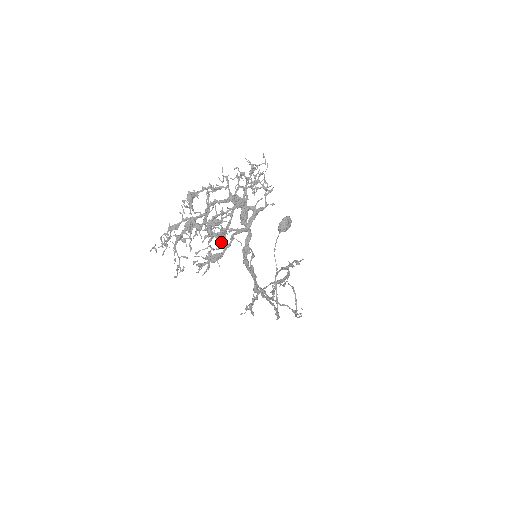
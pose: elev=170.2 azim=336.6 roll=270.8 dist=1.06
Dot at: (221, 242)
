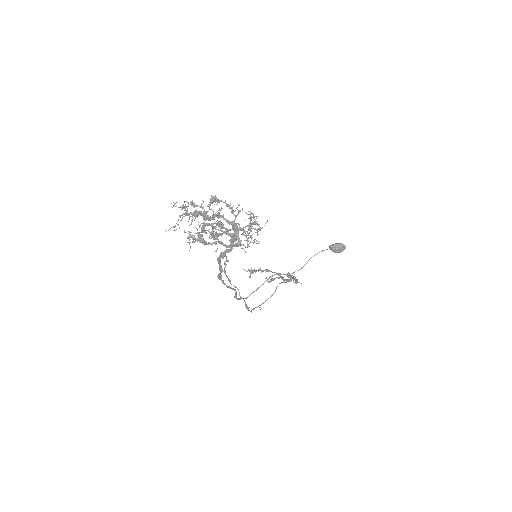
Dot at: (213, 237)
